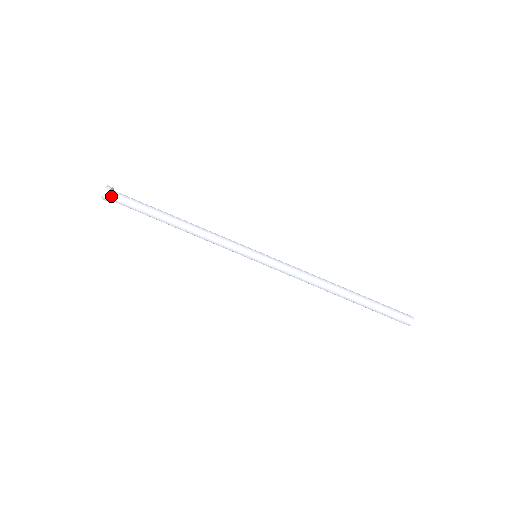
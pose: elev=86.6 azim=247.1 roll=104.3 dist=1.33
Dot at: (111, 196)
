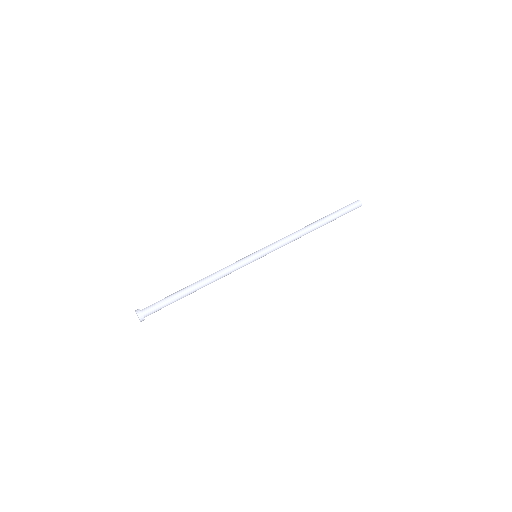
Dot at: (144, 311)
